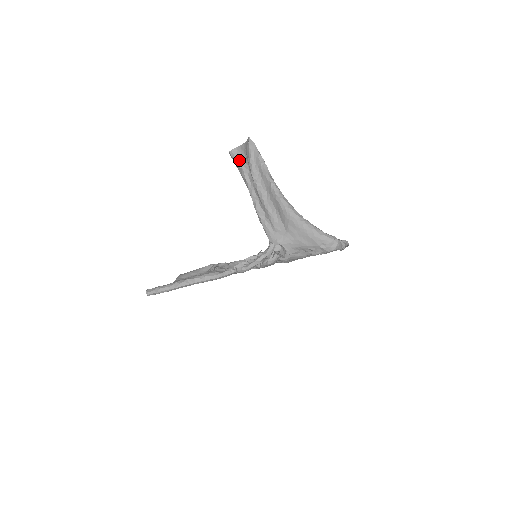
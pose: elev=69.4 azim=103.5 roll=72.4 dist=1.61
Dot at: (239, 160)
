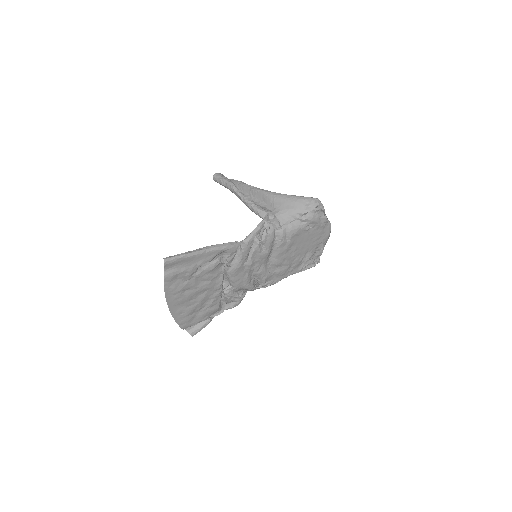
Dot at: (222, 177)
